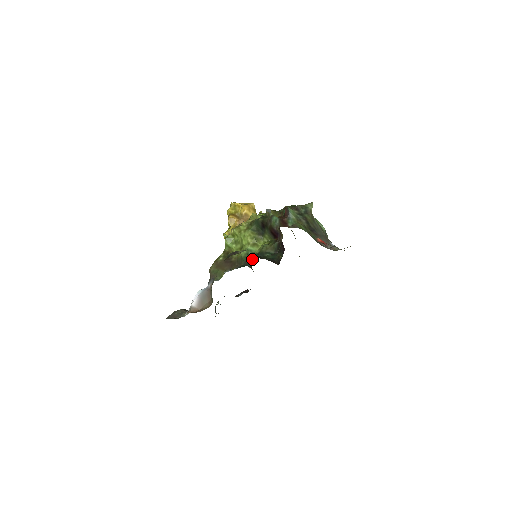
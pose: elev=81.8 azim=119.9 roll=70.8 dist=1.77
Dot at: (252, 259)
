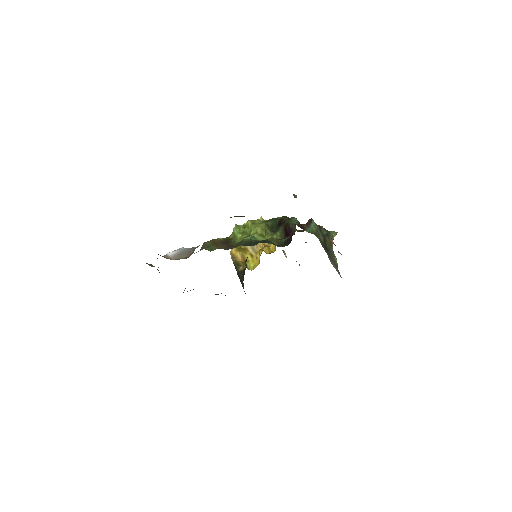
Dot at: (253, 243)
